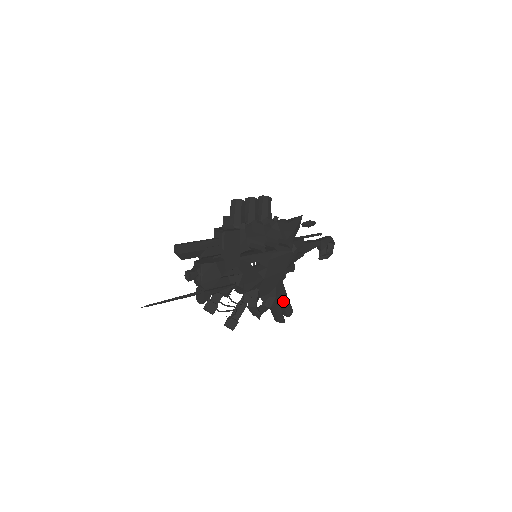
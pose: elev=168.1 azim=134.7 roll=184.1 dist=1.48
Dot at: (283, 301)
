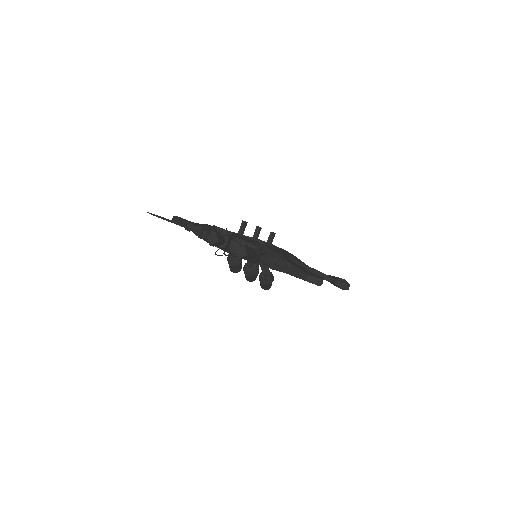
Dot at: occluded
